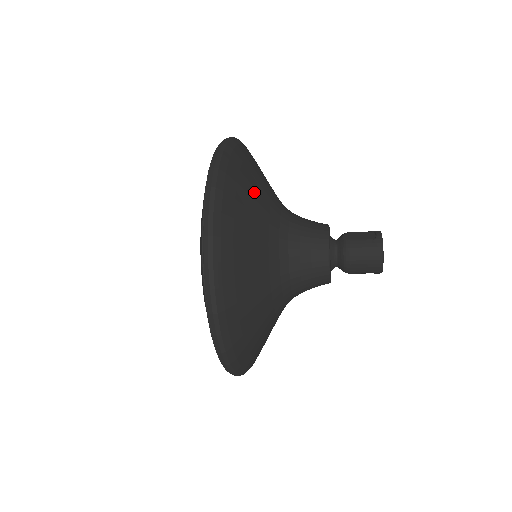
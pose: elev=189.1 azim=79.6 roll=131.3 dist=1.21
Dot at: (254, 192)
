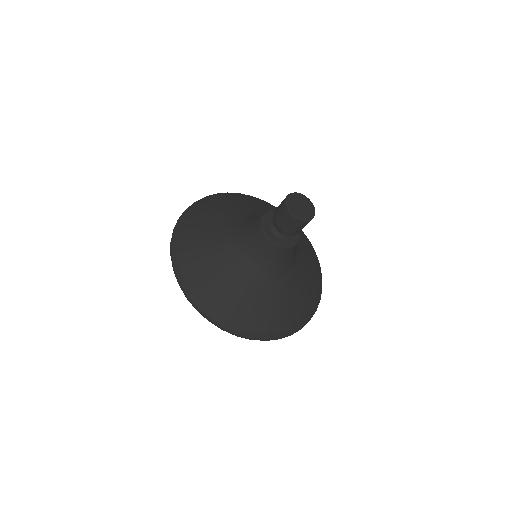
Dot at: (255, 205)
